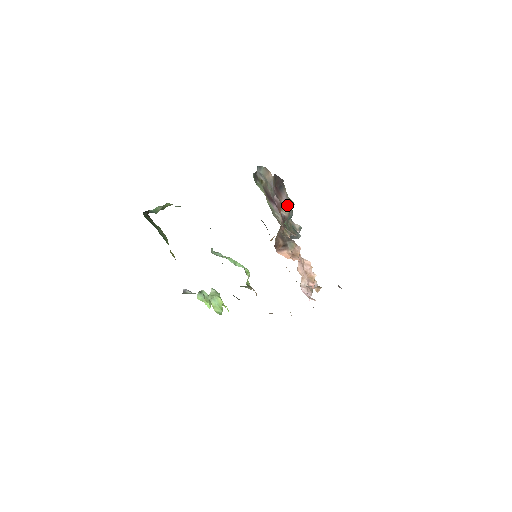
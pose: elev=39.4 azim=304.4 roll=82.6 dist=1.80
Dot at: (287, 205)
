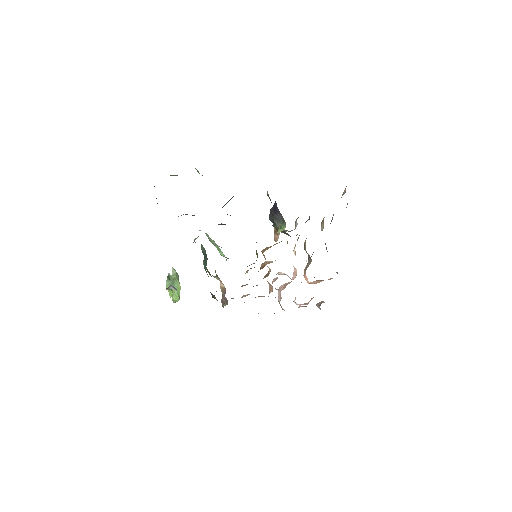
Dot at: occluded
